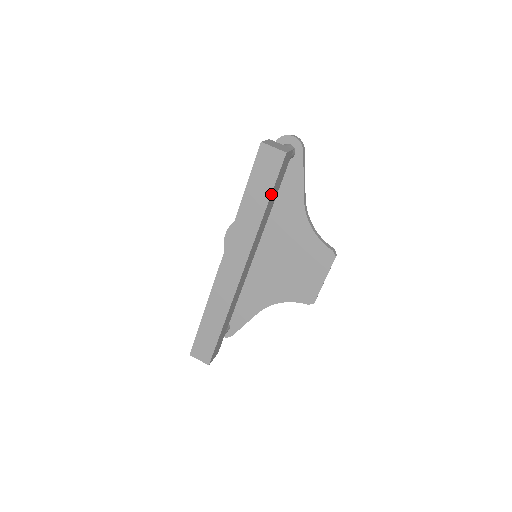
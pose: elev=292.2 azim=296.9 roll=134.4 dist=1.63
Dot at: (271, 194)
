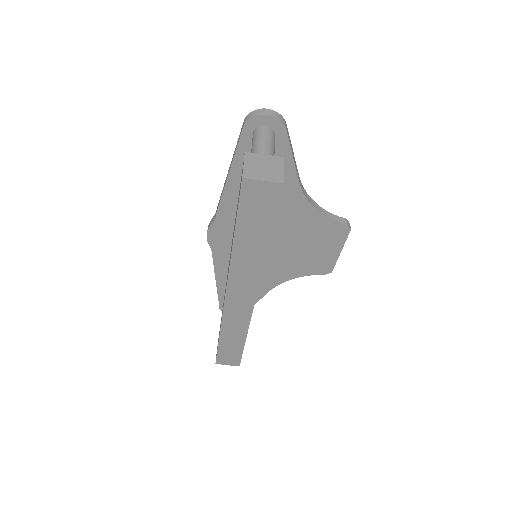
Dot at: (272, 228)
